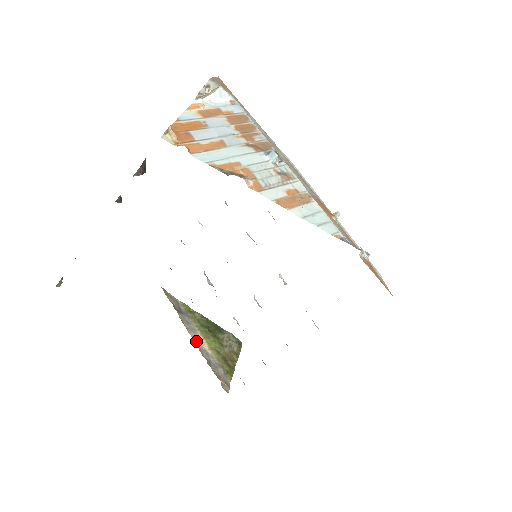
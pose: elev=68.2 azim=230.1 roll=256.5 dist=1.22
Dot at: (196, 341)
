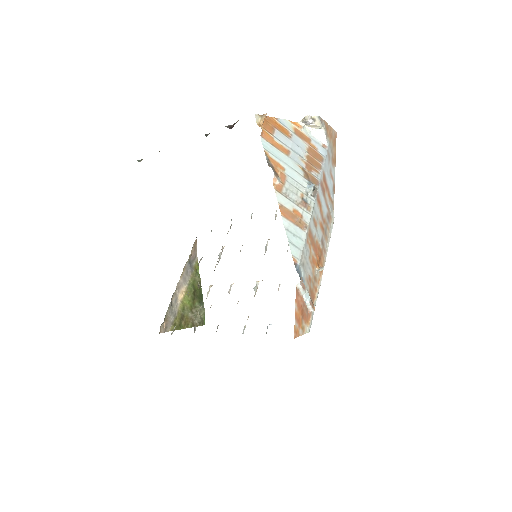
Dot at: (179, 286)
